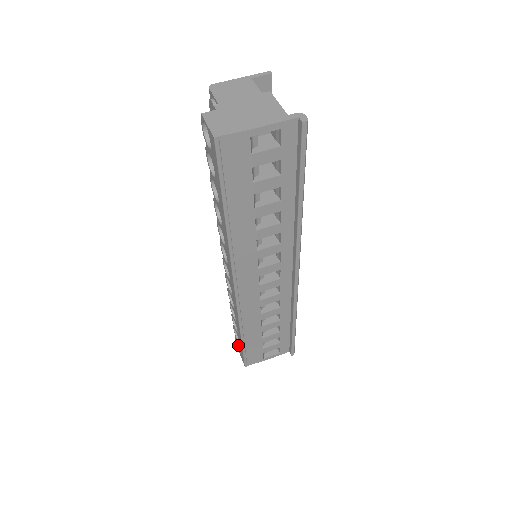
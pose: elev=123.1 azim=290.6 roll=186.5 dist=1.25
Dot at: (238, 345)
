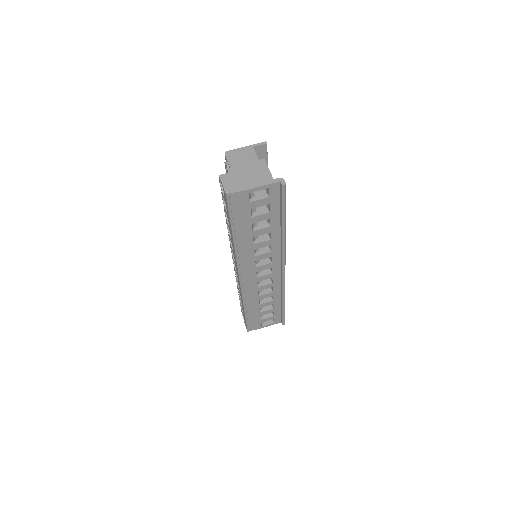
Dot at: occluded
